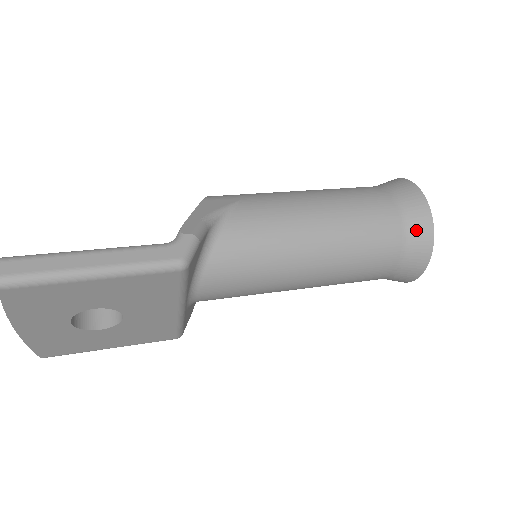
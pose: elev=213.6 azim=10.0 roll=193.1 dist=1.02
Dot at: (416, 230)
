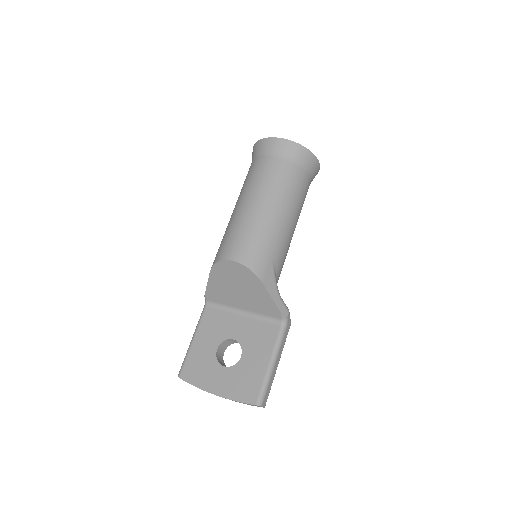
Dot at: occluded
